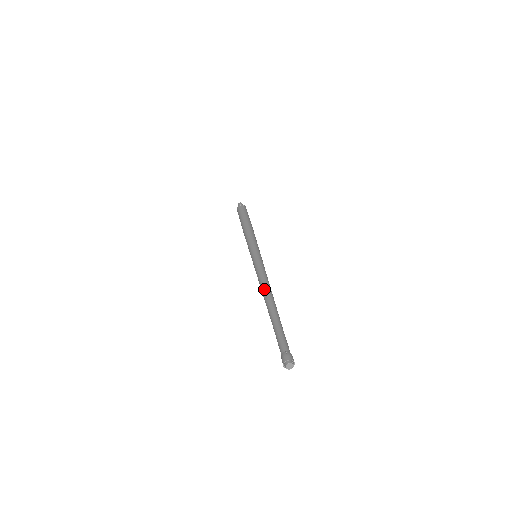
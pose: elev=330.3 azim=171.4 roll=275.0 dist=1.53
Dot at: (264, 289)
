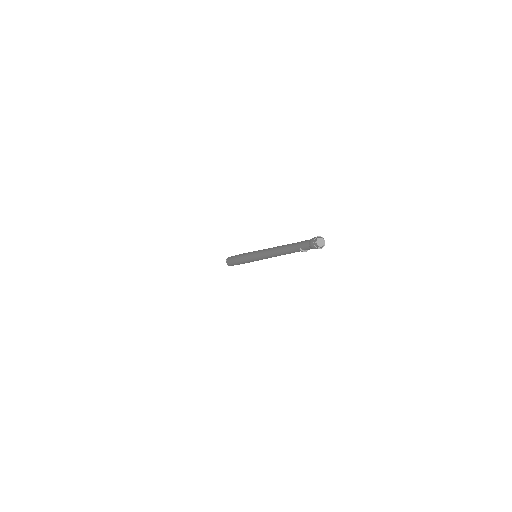
Dot at: occluded
